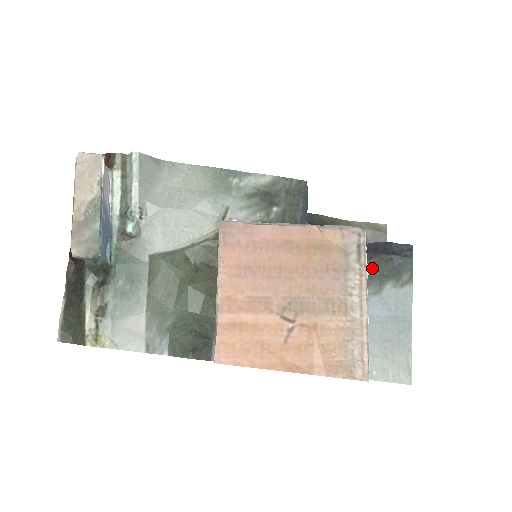
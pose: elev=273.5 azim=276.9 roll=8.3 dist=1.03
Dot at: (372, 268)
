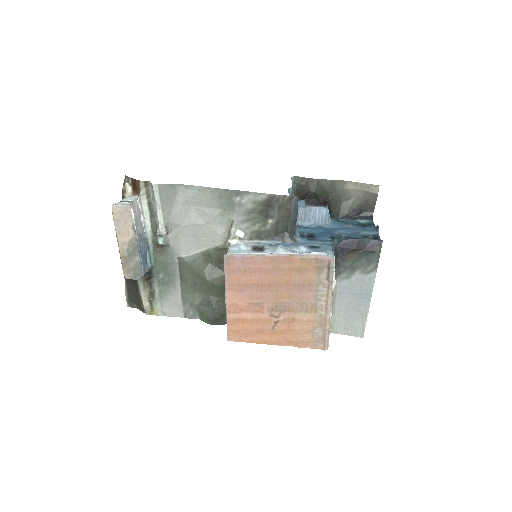
Dot at: (347, 259)
